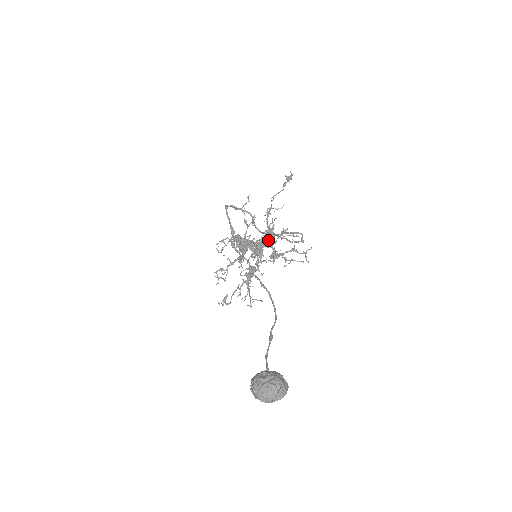
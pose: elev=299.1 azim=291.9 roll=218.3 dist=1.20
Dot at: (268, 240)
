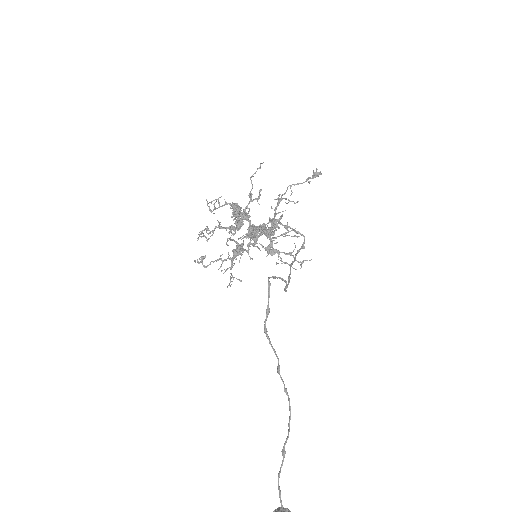
Dot at: (269, 231)
